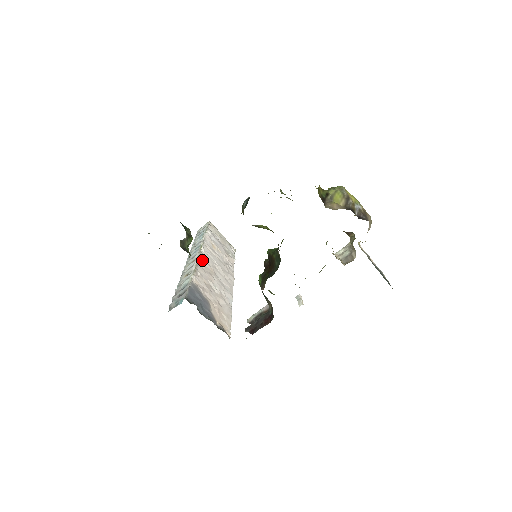
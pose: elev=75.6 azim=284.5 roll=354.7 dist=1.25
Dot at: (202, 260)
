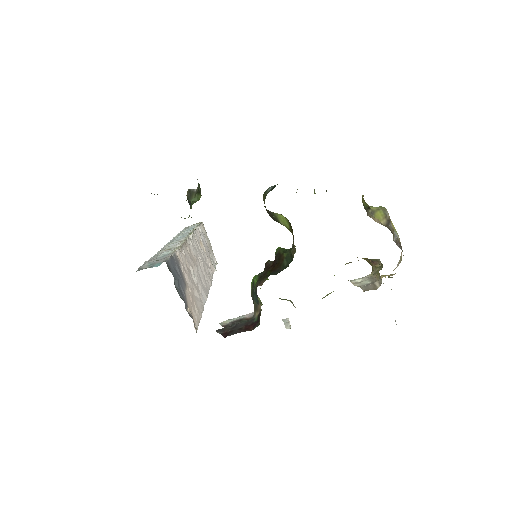
Dot at: (189, 244)
